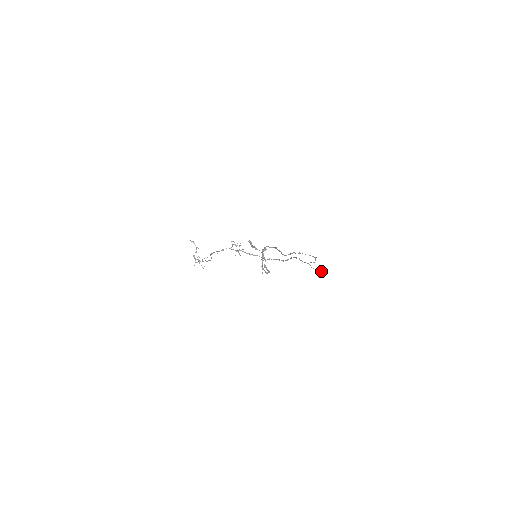
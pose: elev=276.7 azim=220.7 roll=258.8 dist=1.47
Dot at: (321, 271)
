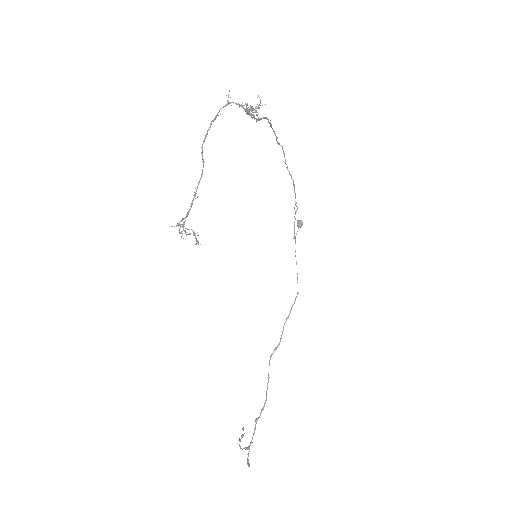
Dot at: (298, 227)
